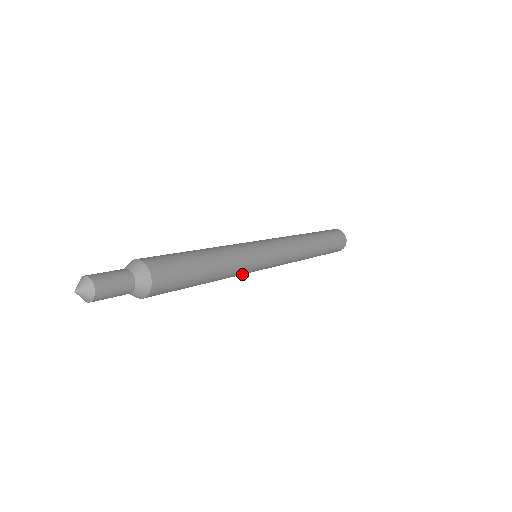
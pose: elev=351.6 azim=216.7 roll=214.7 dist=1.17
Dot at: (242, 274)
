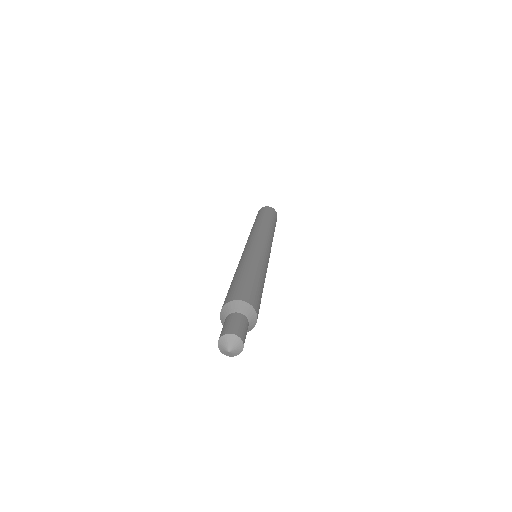
Dot at: occluded
